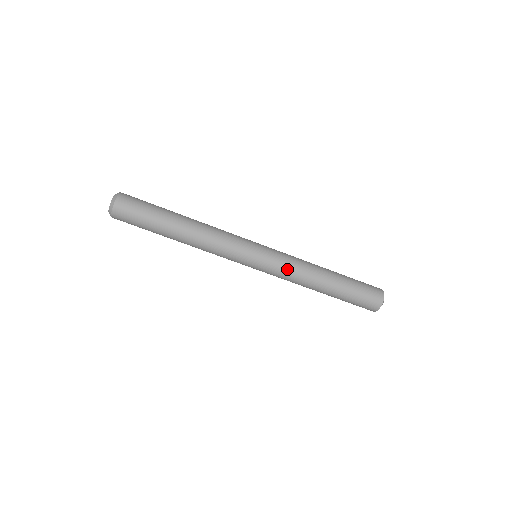
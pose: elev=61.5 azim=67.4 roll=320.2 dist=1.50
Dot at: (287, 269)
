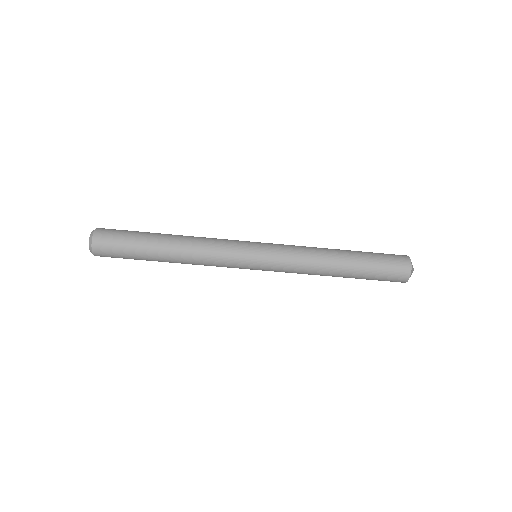
Dot at: (292, 252)
